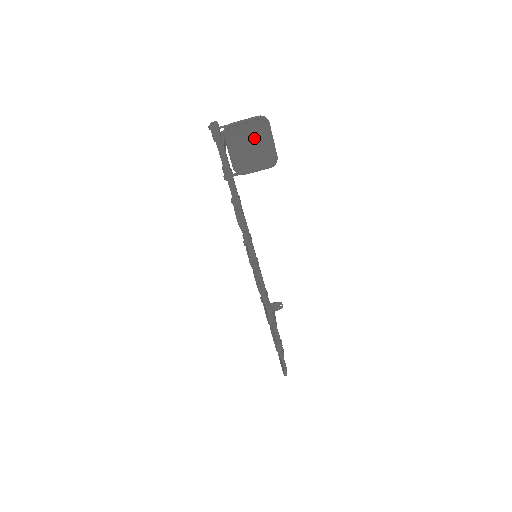
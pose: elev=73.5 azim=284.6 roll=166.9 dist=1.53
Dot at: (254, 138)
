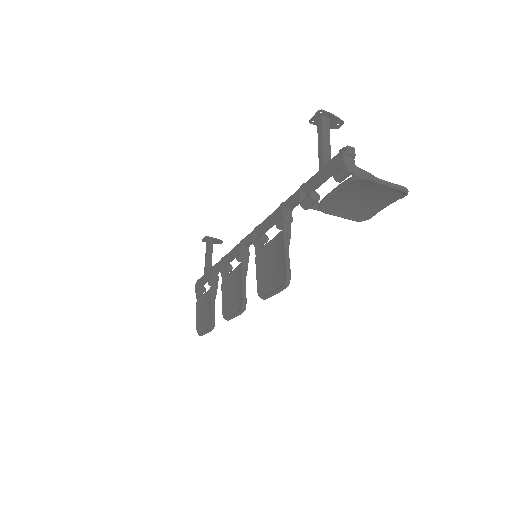
Dot at: (374, 196)
